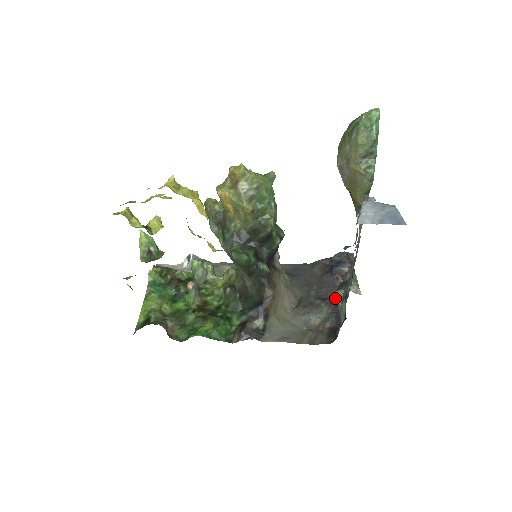
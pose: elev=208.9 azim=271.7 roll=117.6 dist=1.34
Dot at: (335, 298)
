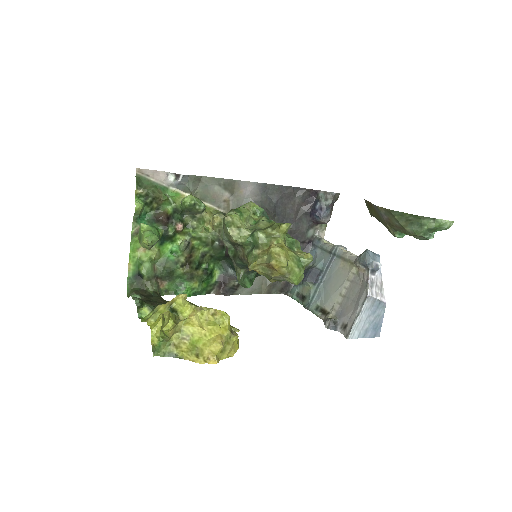
Dot at: (303, 279)
